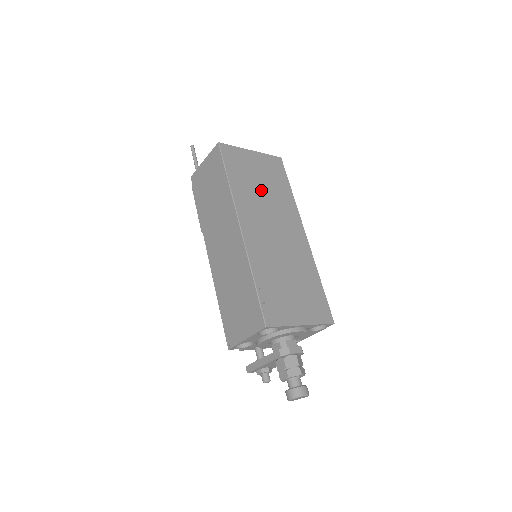
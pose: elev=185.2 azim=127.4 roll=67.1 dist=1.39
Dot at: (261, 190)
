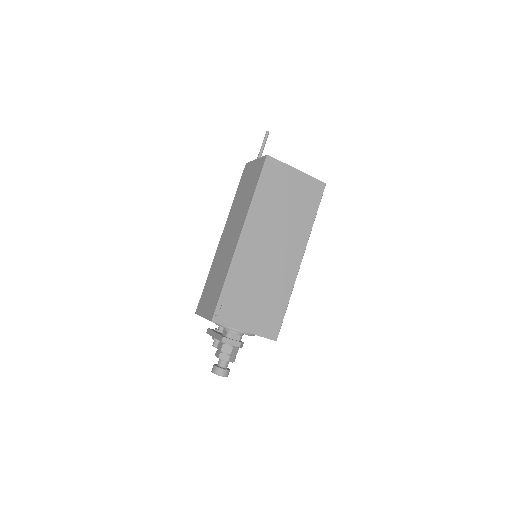
Dot at: (282, 210)
